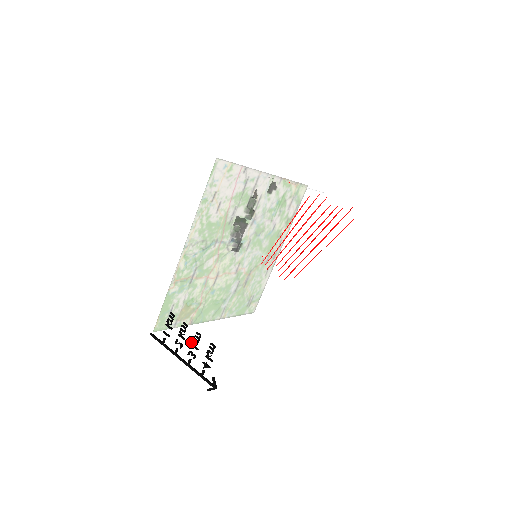
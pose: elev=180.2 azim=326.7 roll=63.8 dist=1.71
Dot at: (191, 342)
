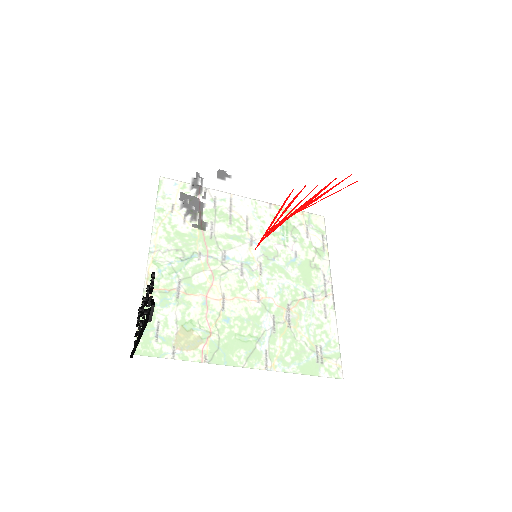
Dot at: (173, 338)
